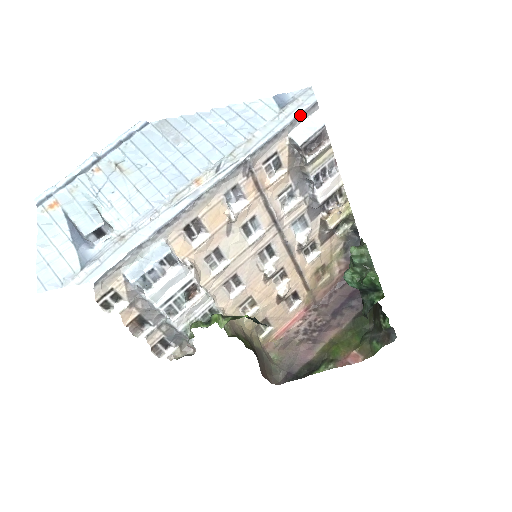
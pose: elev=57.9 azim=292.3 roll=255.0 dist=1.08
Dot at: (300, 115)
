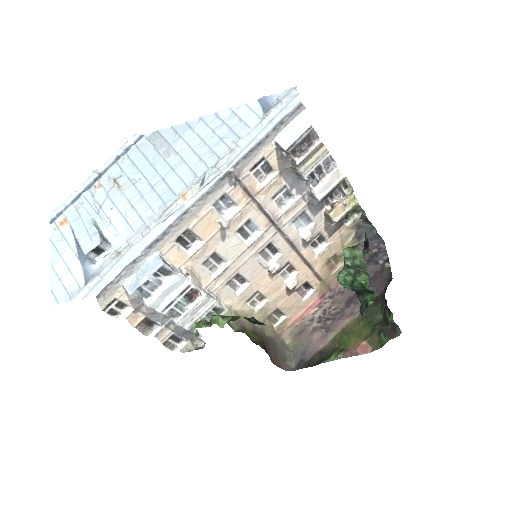
Dot at: (283, 119)
